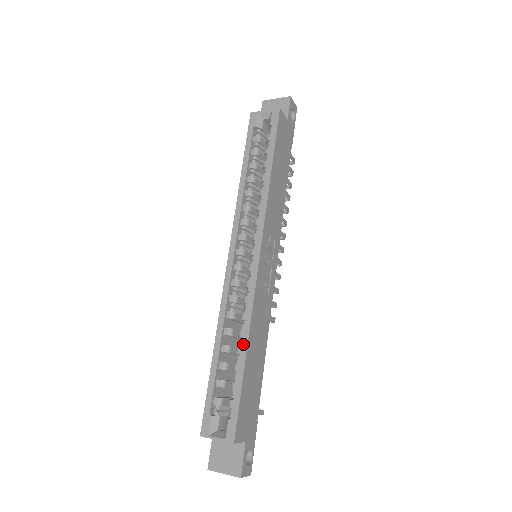
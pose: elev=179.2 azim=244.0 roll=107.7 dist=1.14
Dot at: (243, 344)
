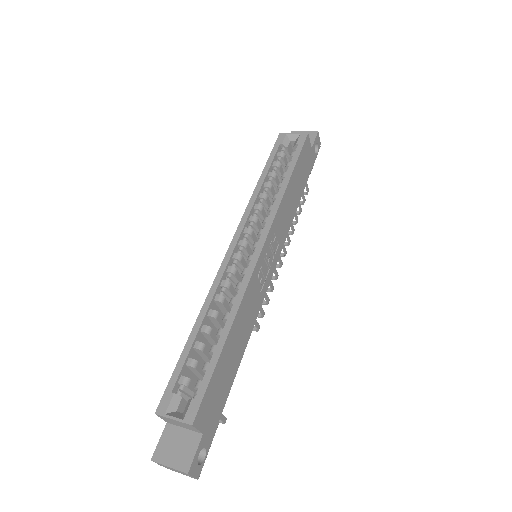
Dot at: (227, 325)
